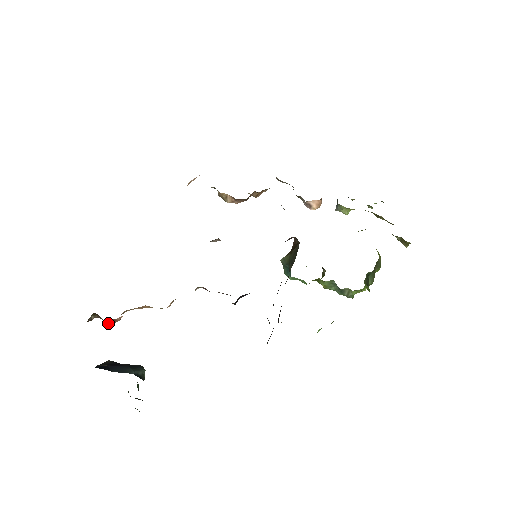
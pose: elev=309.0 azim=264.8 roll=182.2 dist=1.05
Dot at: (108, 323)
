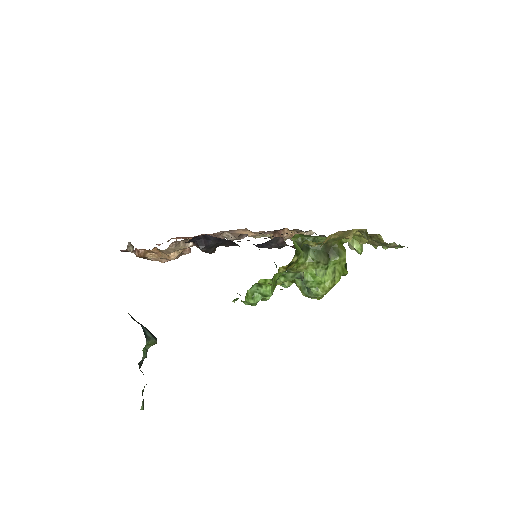
Dot at: (136, 255)
